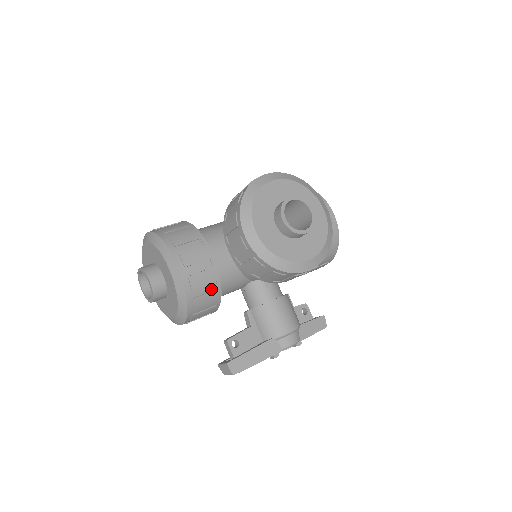
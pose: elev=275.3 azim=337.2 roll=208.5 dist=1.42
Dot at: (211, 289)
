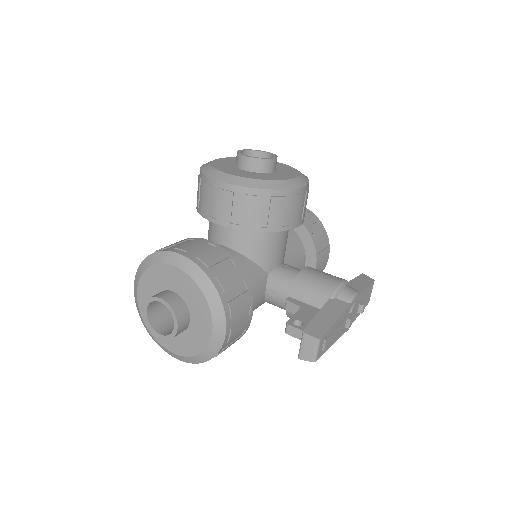
Dot at: (229, 267)
